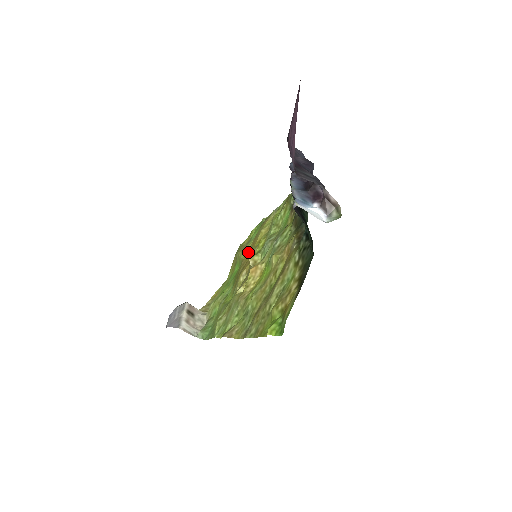
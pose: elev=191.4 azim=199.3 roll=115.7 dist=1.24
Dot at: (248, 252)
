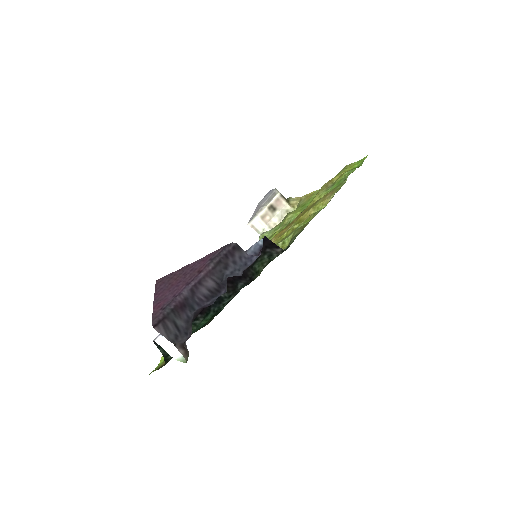
Dot at: occluded
